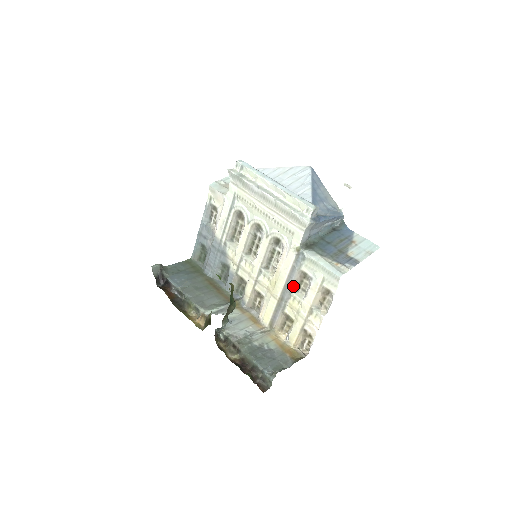
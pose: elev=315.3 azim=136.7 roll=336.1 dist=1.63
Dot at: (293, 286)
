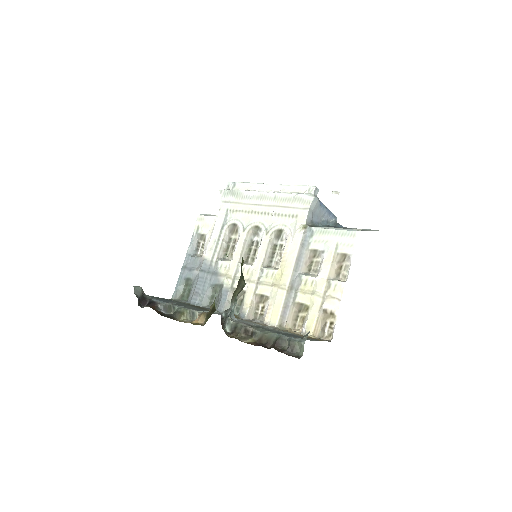
Dot at: (302, 270)
